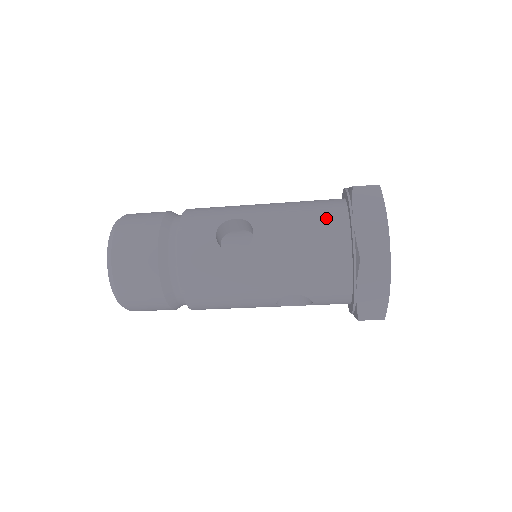
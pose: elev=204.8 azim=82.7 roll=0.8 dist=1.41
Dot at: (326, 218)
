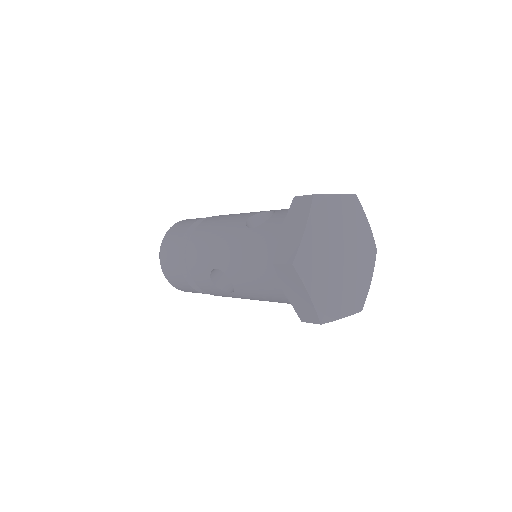
Dot at: (270, 277)
